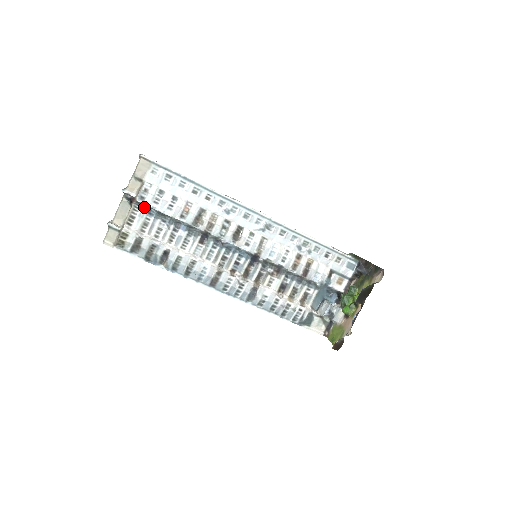
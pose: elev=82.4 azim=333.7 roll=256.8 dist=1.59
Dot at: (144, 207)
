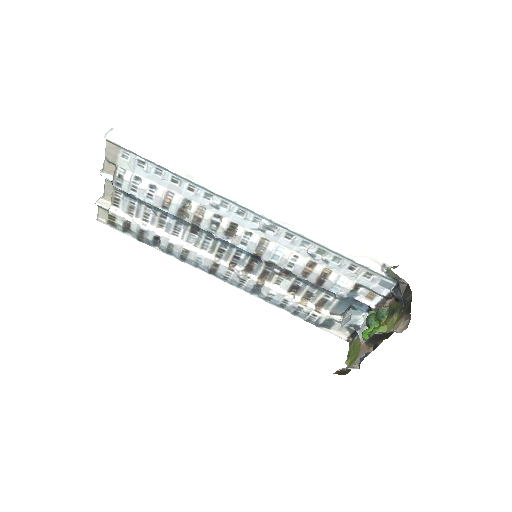
Dot at: (125, 191)
